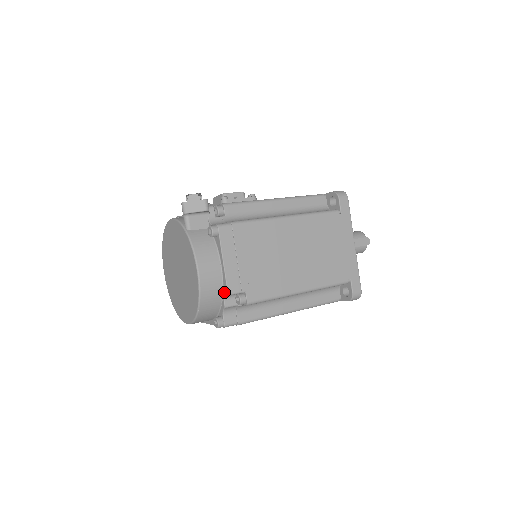
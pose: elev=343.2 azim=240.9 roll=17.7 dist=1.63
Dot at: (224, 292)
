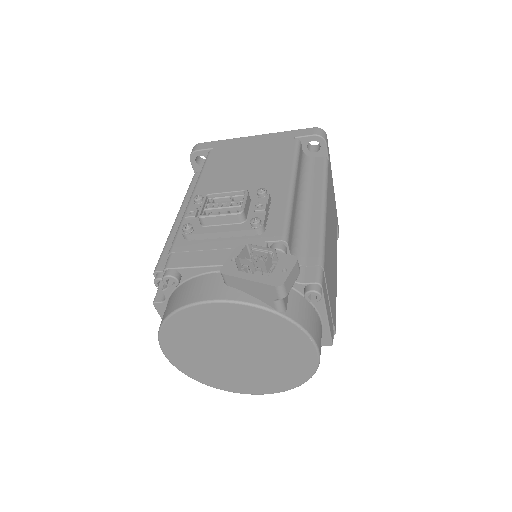
Dot at: (322, 344)
